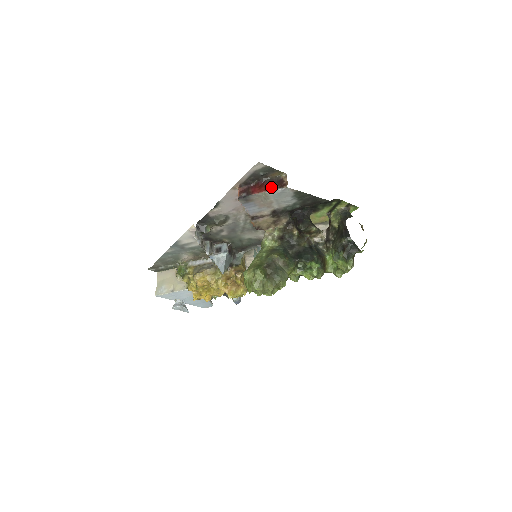
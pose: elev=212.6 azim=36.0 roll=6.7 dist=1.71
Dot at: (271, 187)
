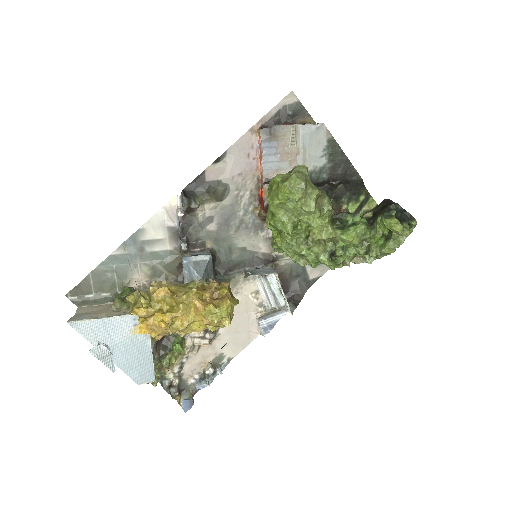
Dot at: (303, 124)
